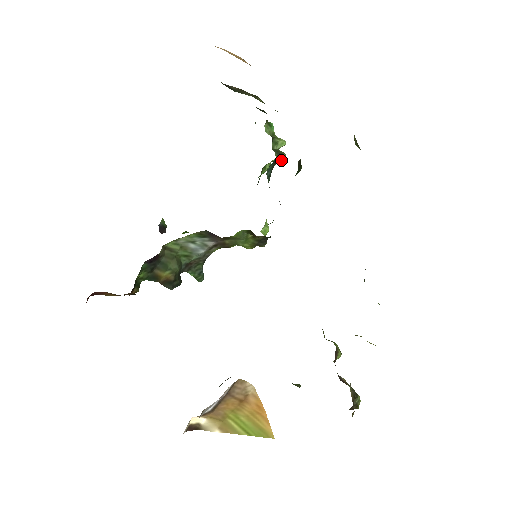
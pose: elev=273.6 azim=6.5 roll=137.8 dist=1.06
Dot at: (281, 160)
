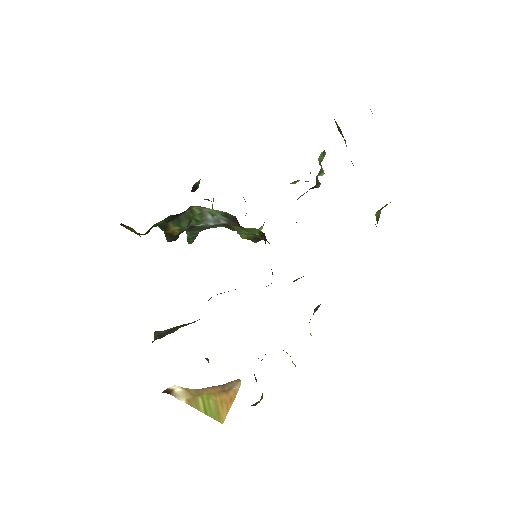
Dot at: occluded
